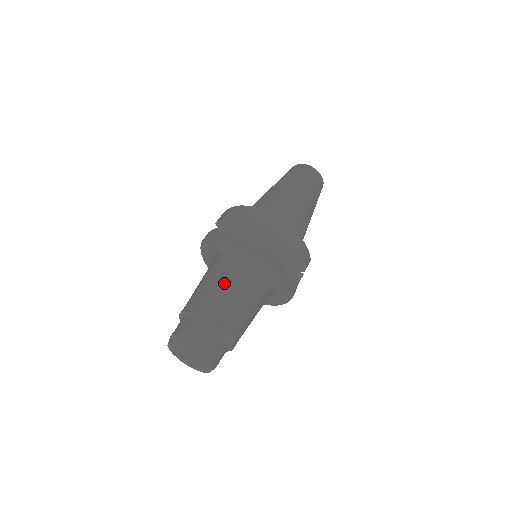
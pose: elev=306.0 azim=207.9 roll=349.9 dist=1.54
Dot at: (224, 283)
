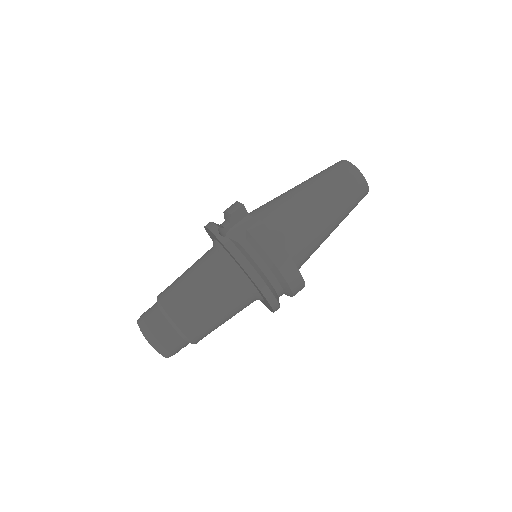
Dot at: (220, 312)
